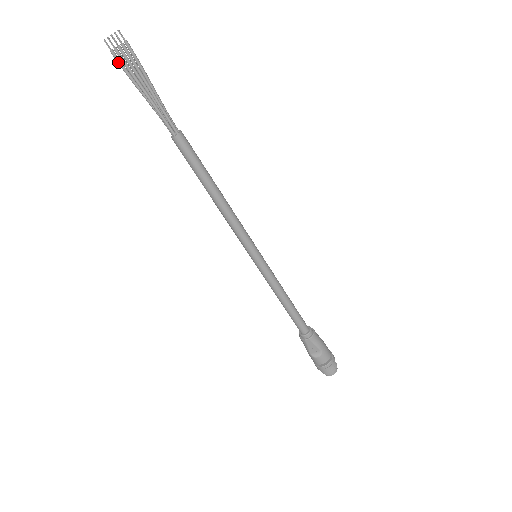
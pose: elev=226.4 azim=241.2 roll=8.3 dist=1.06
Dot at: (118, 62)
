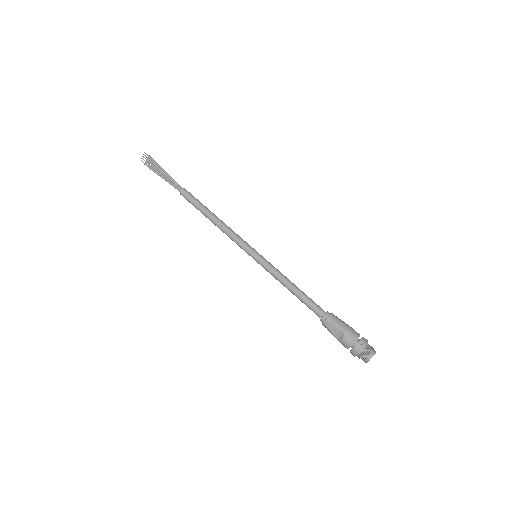
Dot at: (148, 167)
